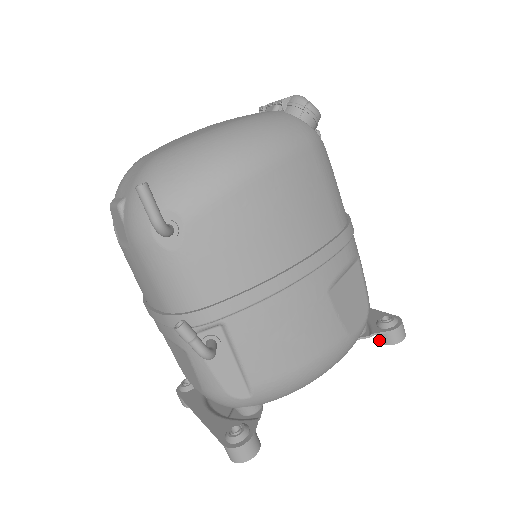
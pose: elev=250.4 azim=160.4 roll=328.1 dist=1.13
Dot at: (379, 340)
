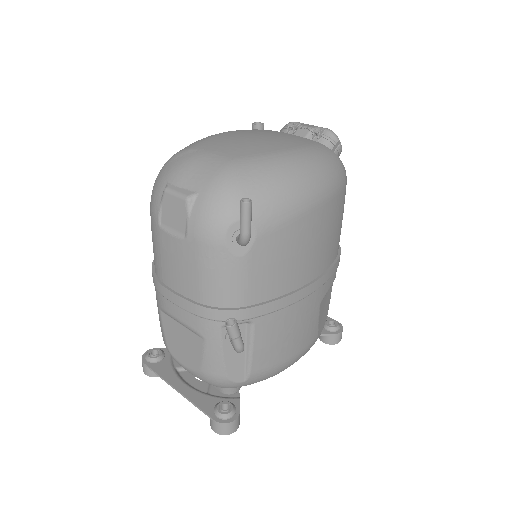
Dot at: (322, 339)
